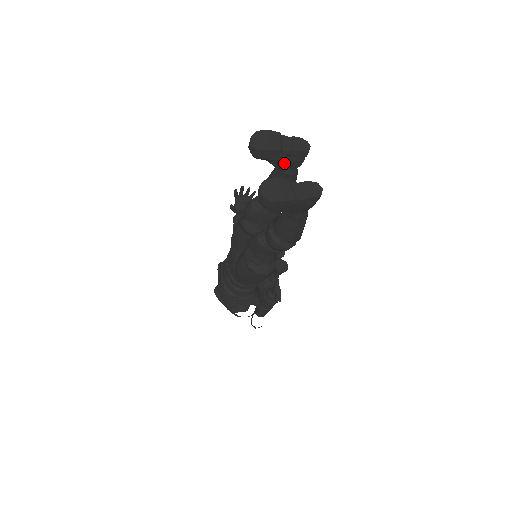
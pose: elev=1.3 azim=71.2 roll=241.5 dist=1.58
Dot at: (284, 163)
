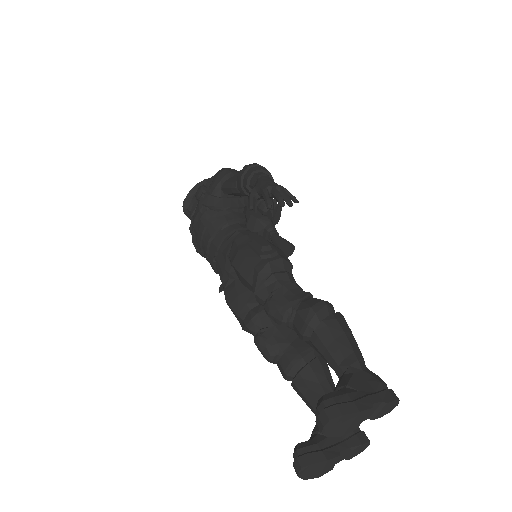
Dot at: occluded
